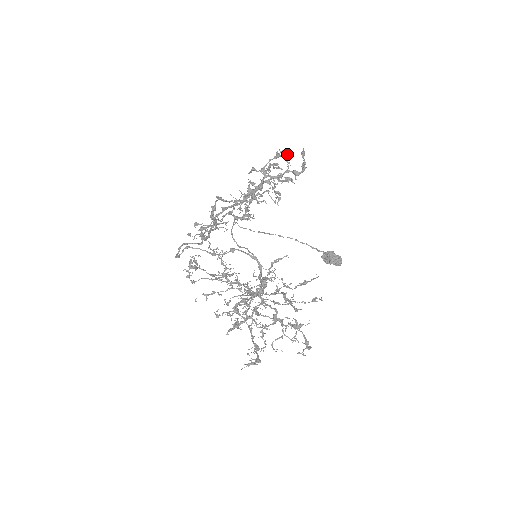
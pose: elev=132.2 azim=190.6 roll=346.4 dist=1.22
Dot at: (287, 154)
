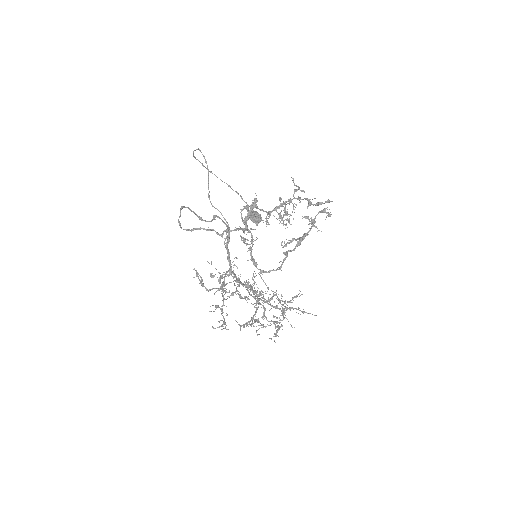
Dot at: (331, 214)
